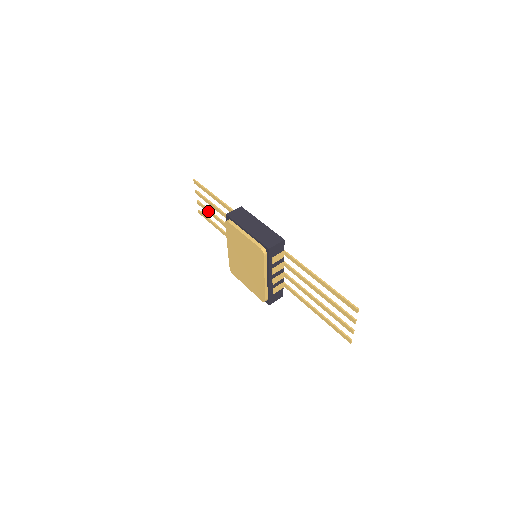
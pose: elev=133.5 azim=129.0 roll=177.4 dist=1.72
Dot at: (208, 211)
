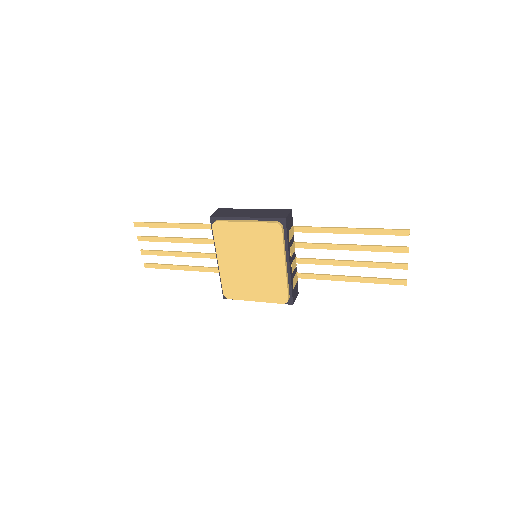
Dot at: (162, 253)
